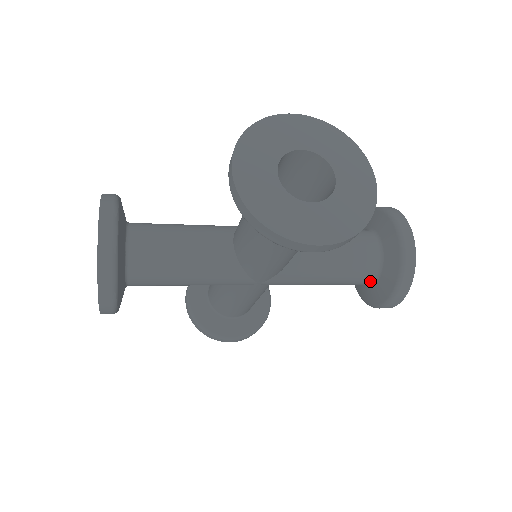
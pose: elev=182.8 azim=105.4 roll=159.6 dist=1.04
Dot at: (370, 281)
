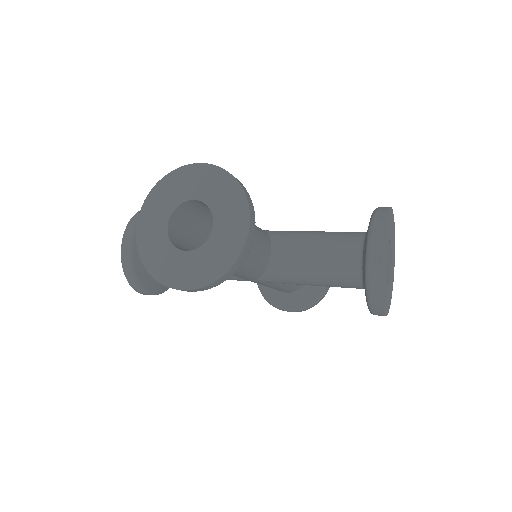
Dot at: (290, 292)
